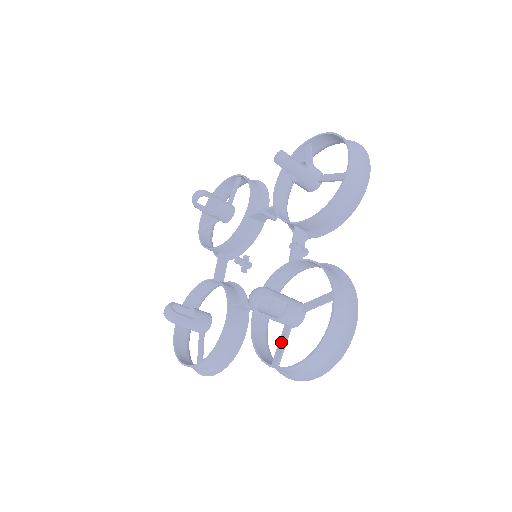
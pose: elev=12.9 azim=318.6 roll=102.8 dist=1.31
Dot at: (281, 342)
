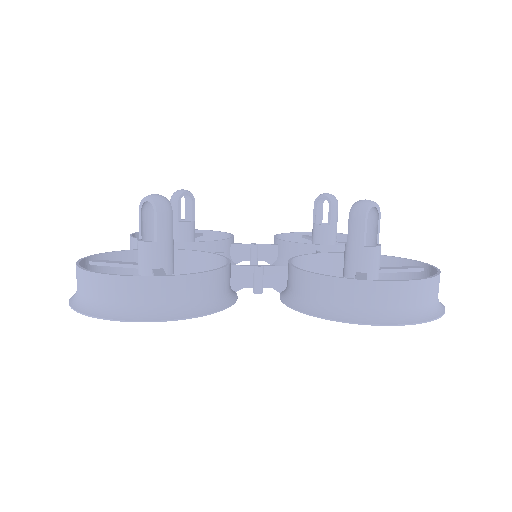
Dot at: (361, 276)
